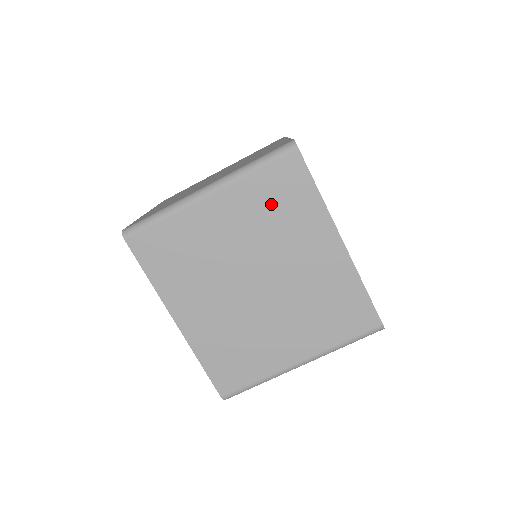
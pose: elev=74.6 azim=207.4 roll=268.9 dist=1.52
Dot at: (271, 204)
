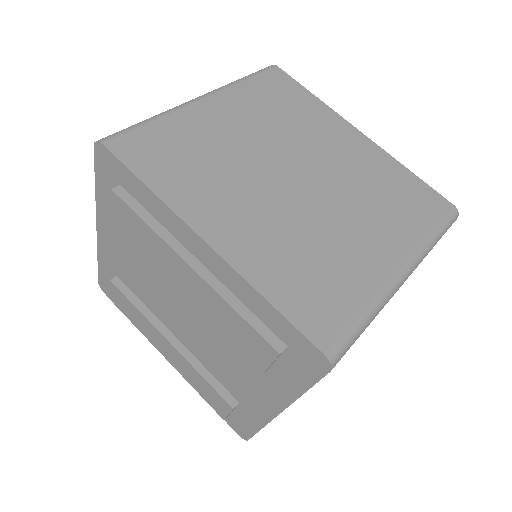
Dot at: (274, 105)
